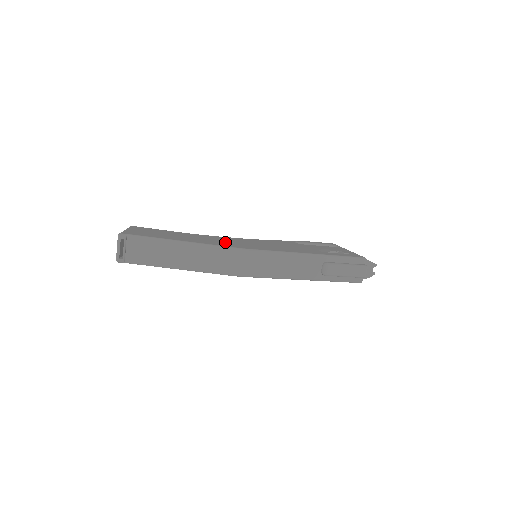
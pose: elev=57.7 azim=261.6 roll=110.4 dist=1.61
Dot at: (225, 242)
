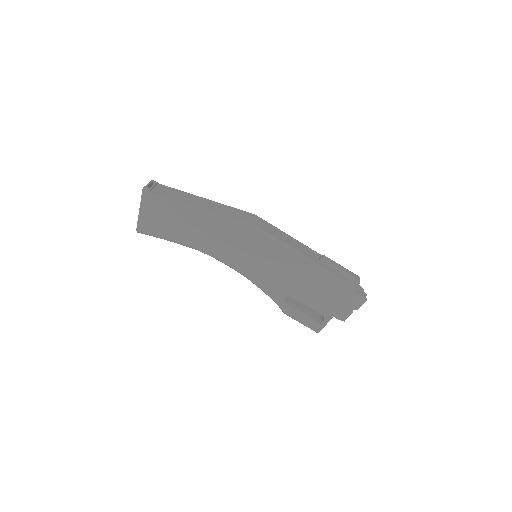
Dot at: occluded
